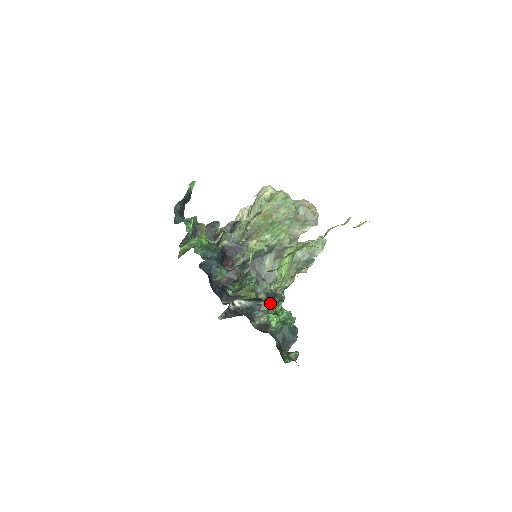
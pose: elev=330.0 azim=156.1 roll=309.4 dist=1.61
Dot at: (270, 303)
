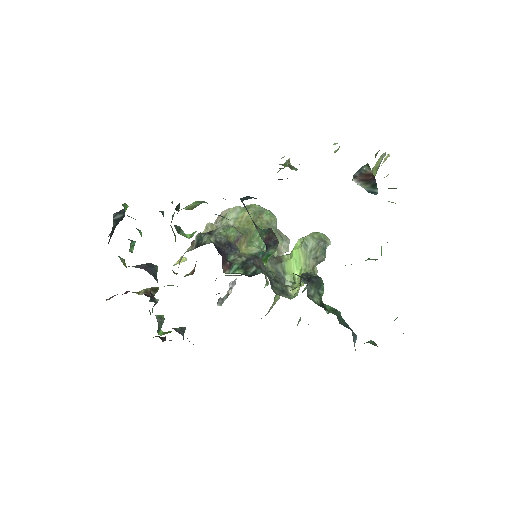
Dot at: (316, 281)
